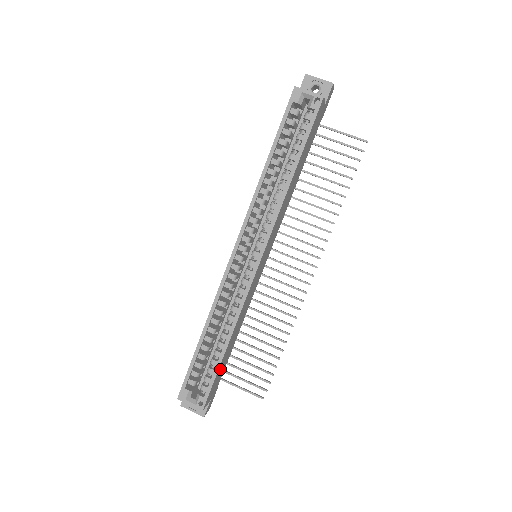
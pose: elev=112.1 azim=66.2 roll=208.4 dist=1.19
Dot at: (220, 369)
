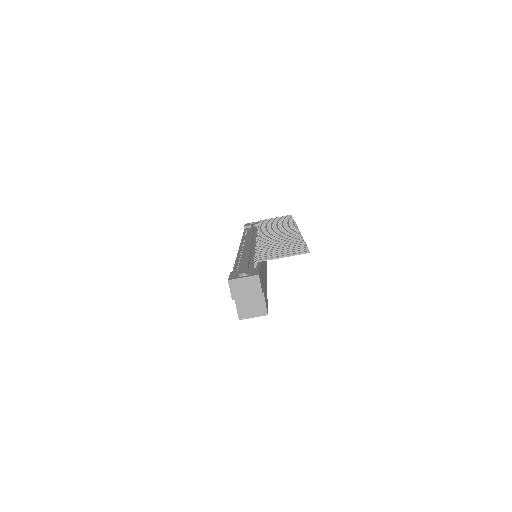
Dot at: occluded
